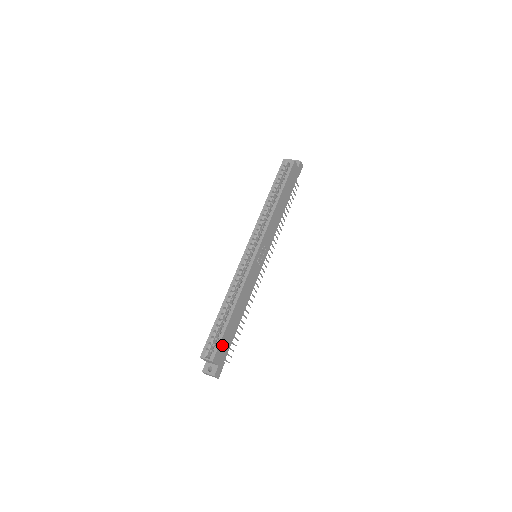
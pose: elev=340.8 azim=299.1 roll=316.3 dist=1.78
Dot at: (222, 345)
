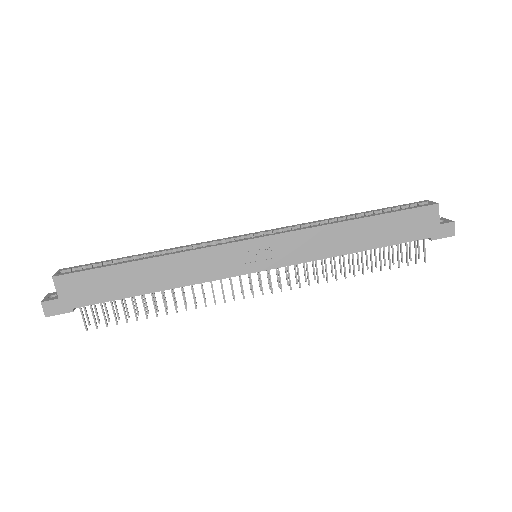
Dot at: (87, 279)
